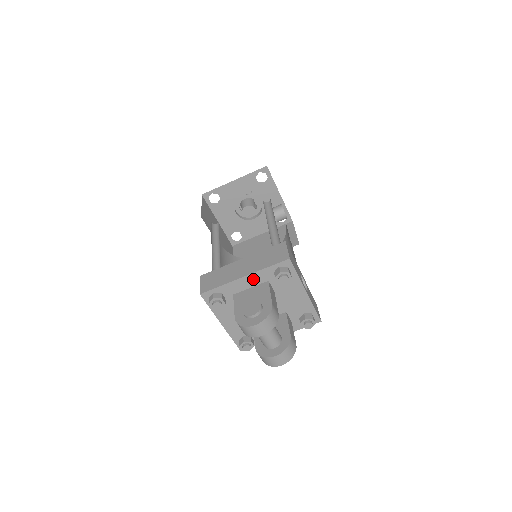
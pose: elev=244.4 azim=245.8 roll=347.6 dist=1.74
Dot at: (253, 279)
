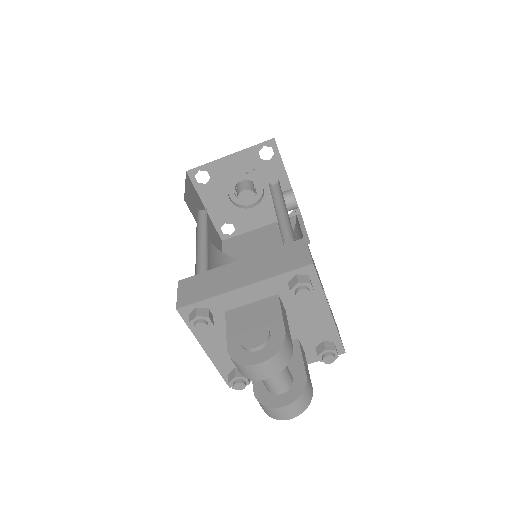
Dot at: (256, 291)
